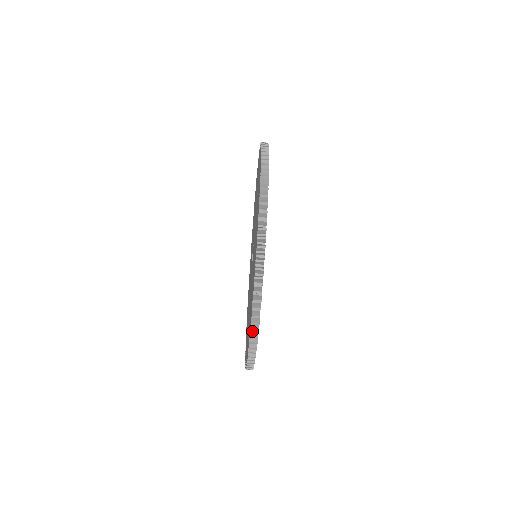
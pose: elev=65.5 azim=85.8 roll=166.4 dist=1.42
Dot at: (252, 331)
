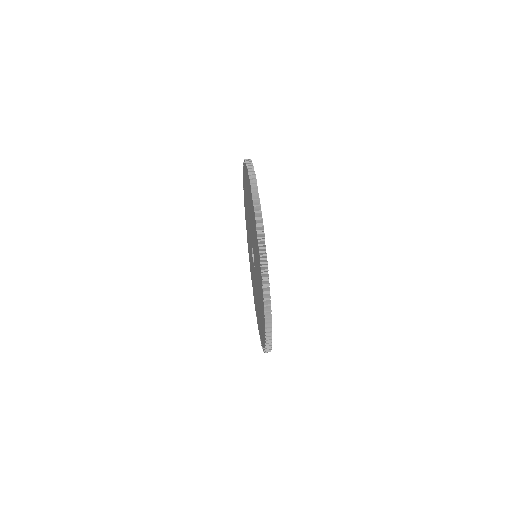
Dot at: (253, 194)
